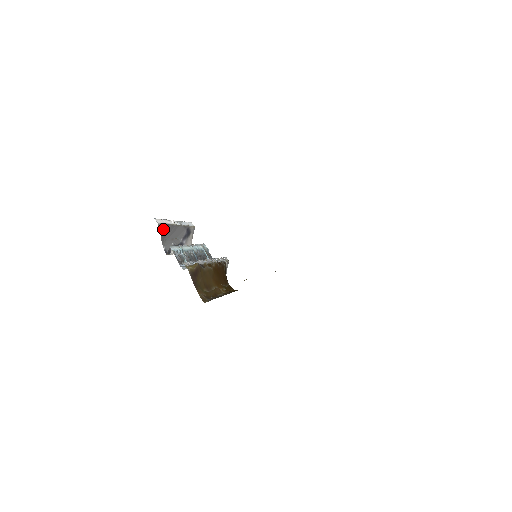
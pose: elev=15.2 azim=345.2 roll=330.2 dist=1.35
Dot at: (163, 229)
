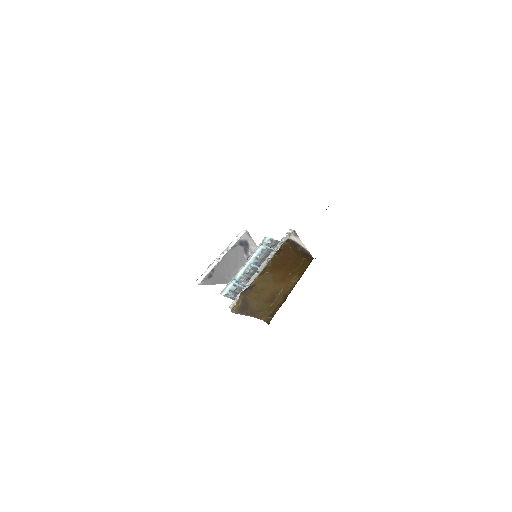
Dot at: (211, 279)
